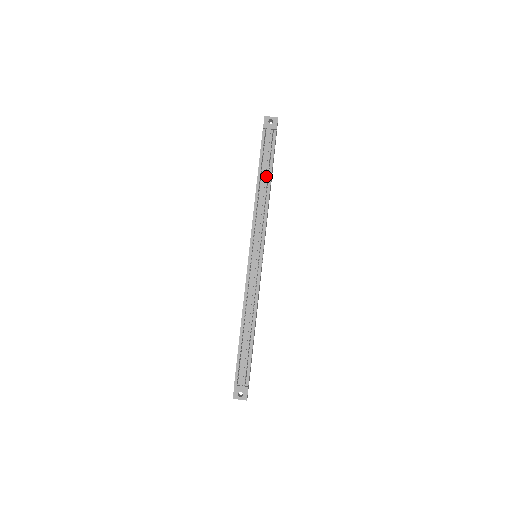
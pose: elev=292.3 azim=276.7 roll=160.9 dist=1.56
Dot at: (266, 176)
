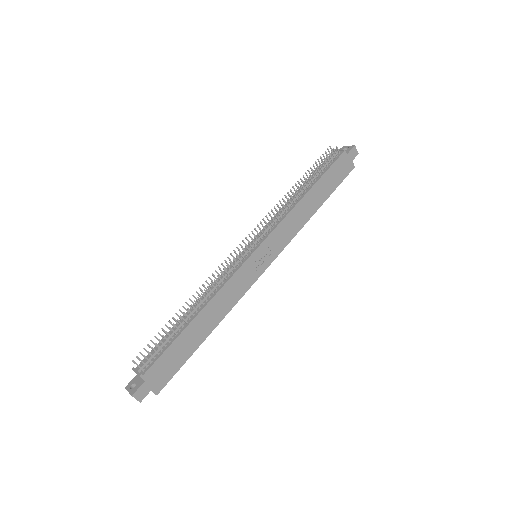
Dot at: (309, 185)
